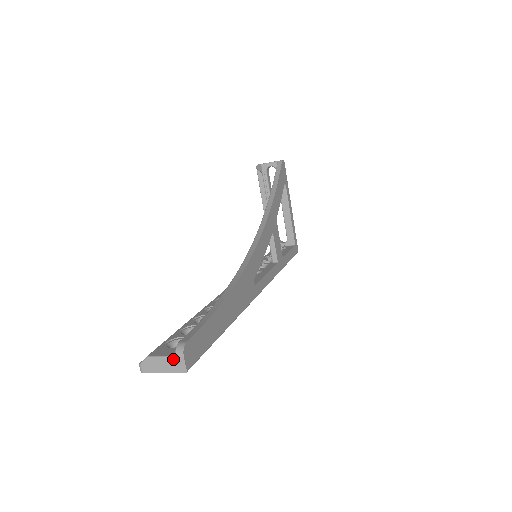
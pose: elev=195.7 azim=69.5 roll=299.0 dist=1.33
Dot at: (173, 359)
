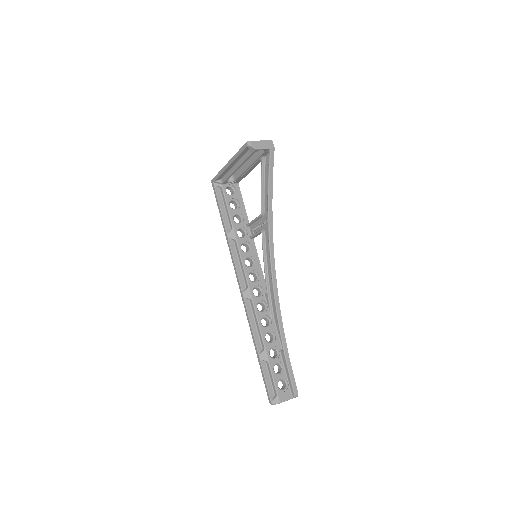
Dot at: occluded
